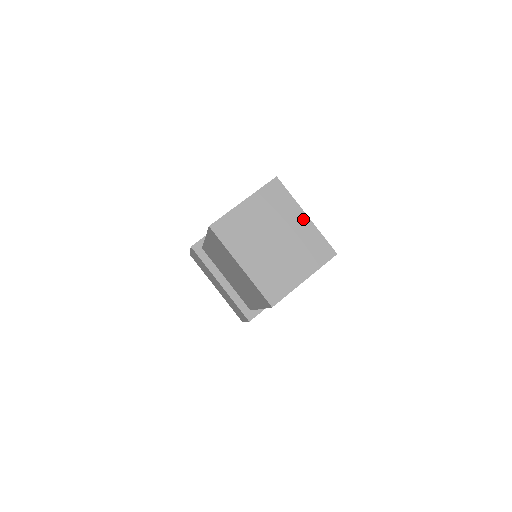
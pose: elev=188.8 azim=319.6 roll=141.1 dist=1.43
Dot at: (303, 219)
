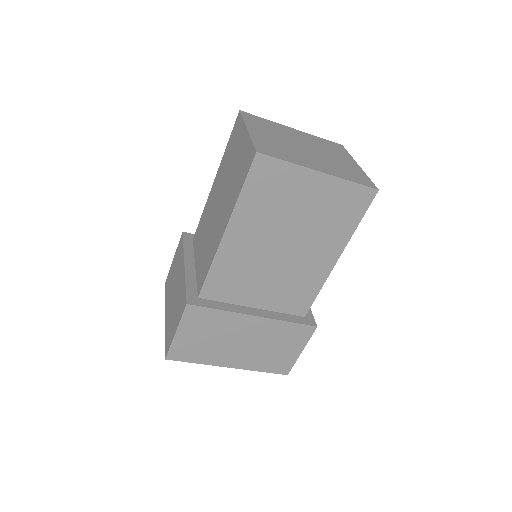
Dot at: (295, 131)
